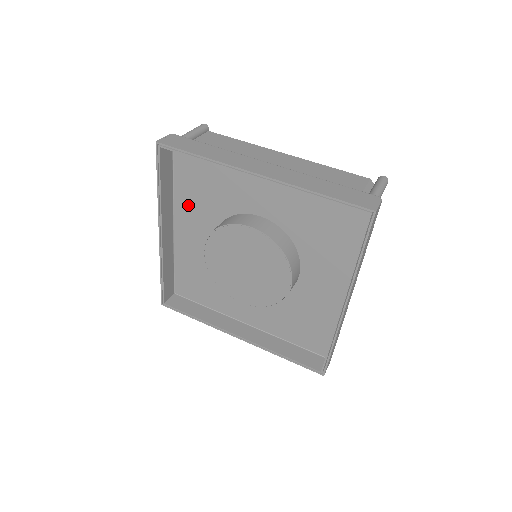
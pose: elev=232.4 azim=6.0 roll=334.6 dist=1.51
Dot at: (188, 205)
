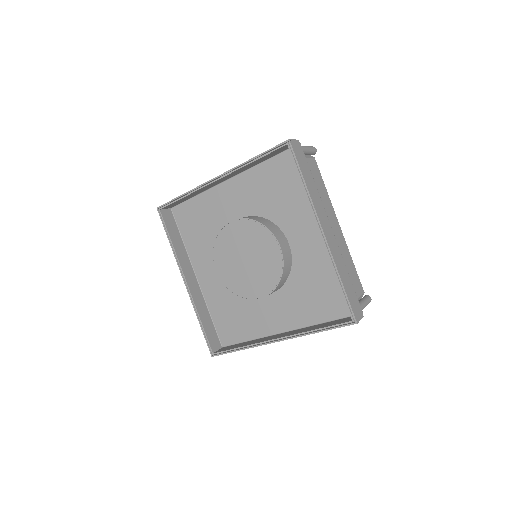
Dot at: (254, 183)
